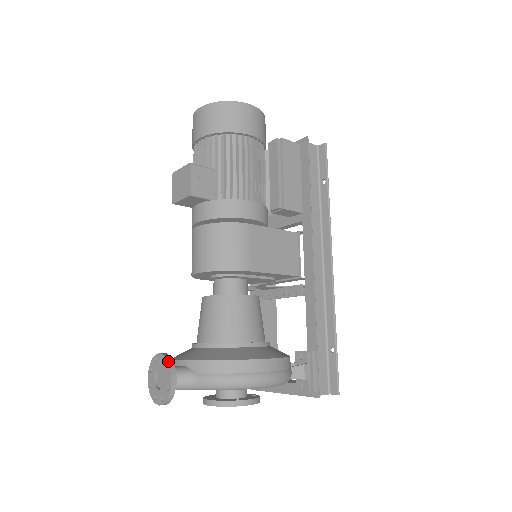
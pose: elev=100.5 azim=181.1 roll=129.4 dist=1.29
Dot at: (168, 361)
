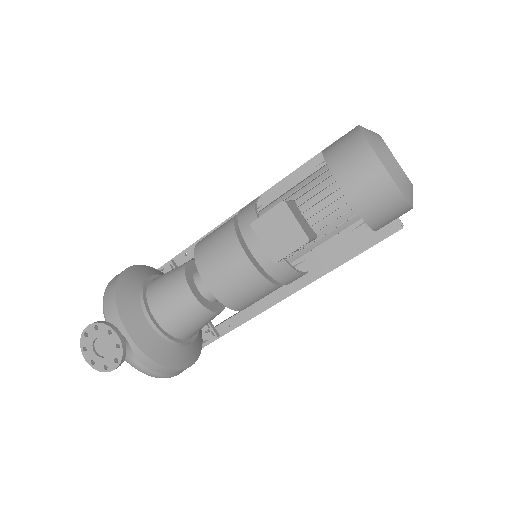
Dot at: (123, 355)
